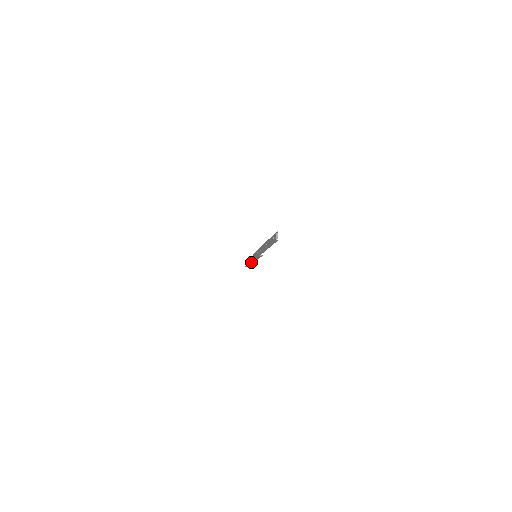
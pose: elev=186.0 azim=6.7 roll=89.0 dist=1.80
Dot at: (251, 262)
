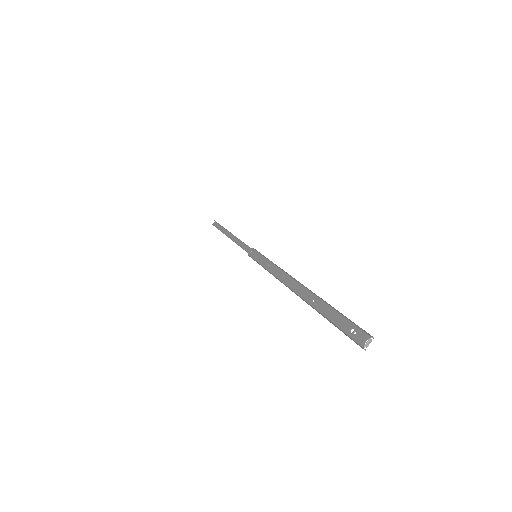
Dot at: (232, 239)
